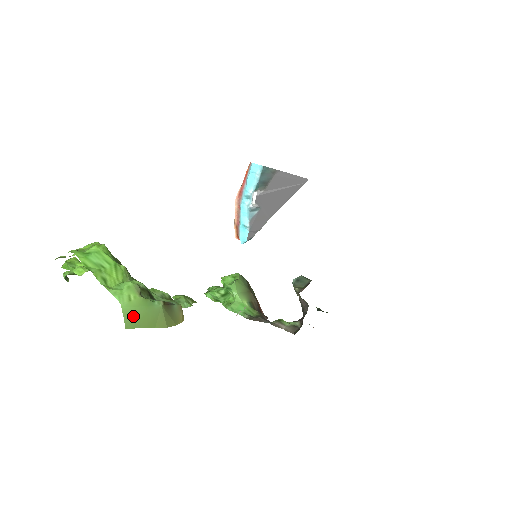
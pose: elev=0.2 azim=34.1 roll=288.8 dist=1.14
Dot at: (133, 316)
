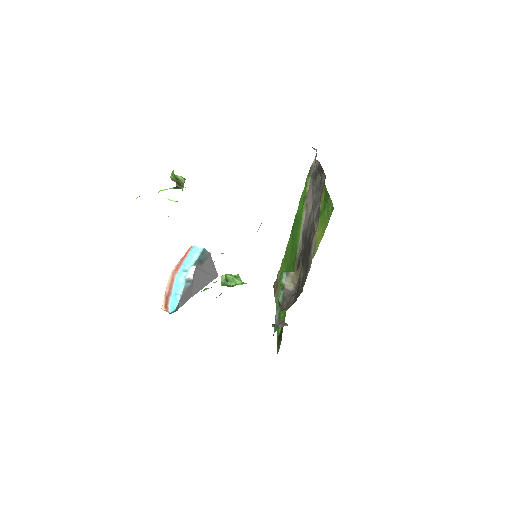
Dot at: occluded
